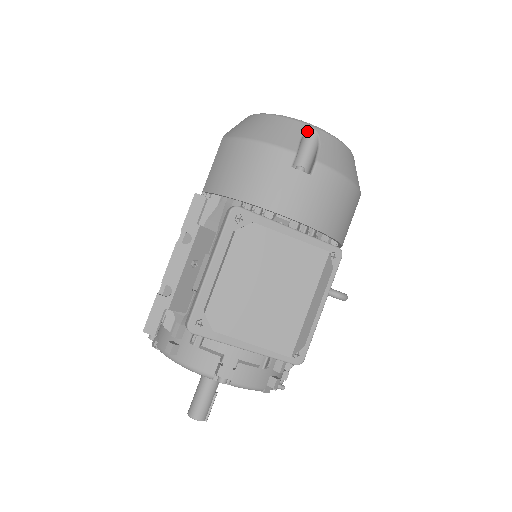
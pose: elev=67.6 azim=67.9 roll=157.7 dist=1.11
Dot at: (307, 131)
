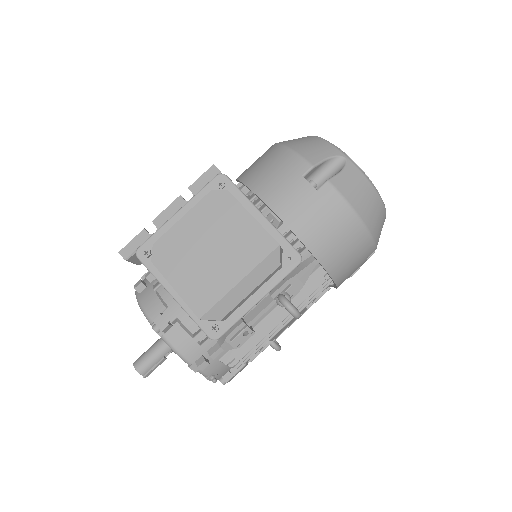
Dot at: (337, 157)
